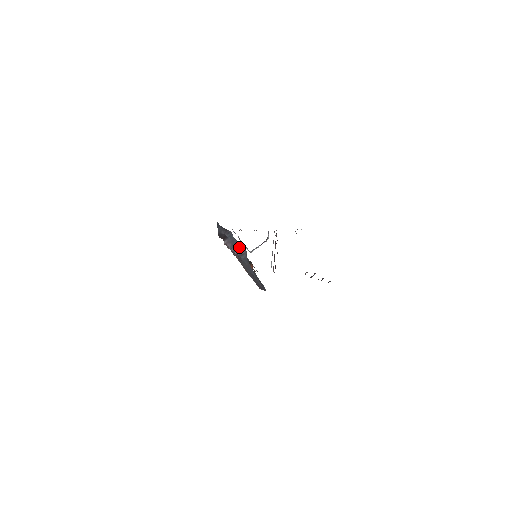
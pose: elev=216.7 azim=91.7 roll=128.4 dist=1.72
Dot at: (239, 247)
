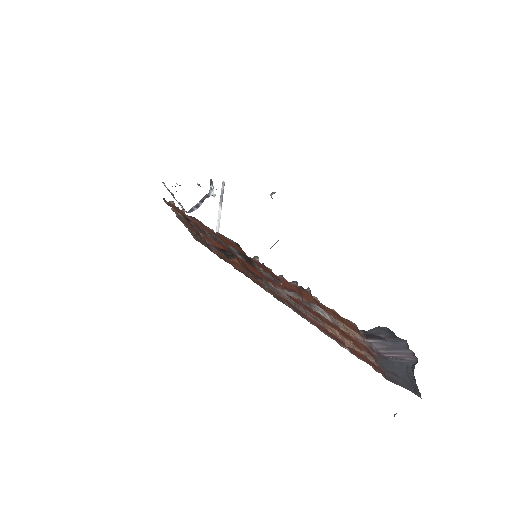
Dot at: (403, 354)
